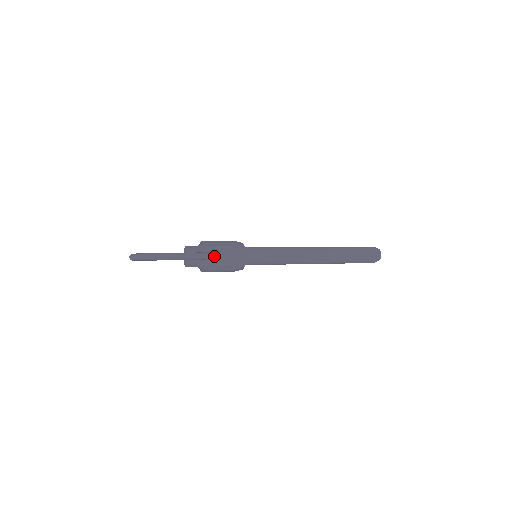
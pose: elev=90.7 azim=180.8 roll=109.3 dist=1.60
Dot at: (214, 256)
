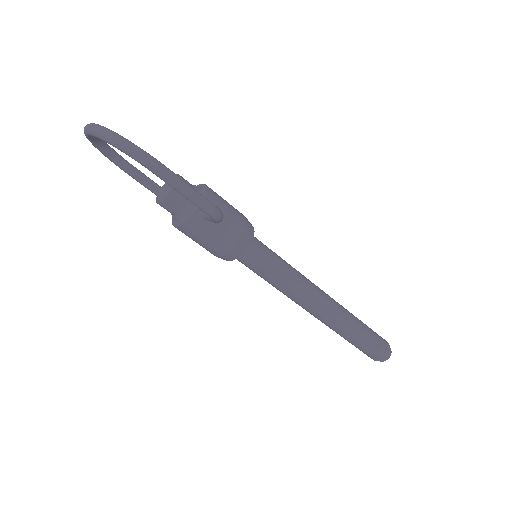
Dot at: (216, 214)
